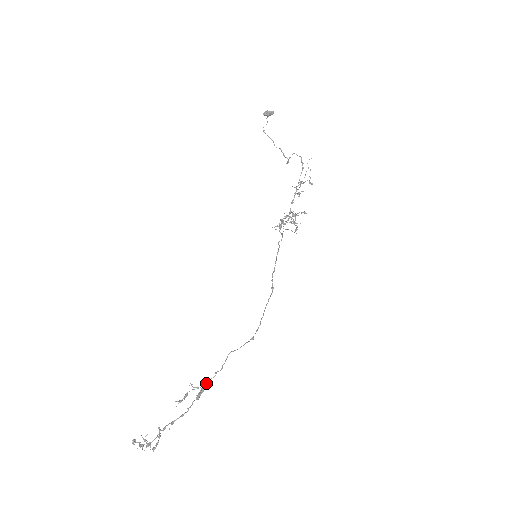
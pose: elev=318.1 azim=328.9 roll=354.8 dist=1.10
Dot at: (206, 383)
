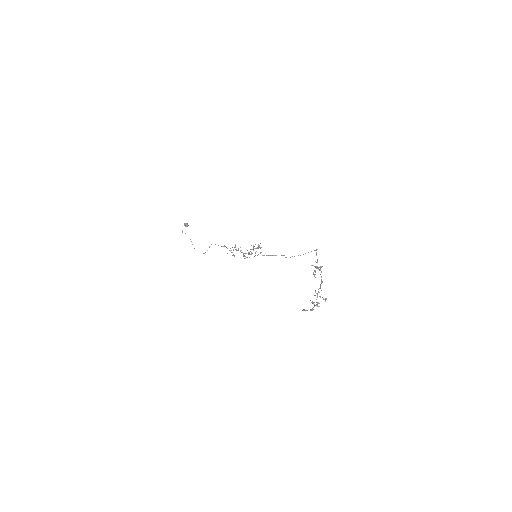
Dot at: occluded
